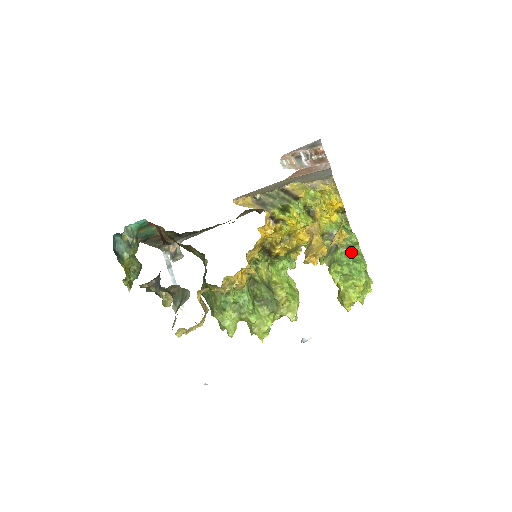
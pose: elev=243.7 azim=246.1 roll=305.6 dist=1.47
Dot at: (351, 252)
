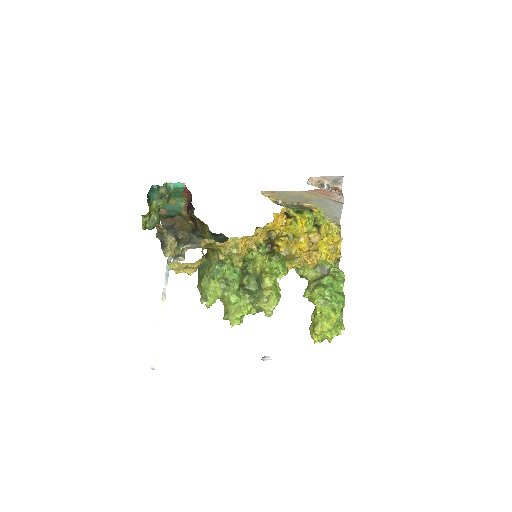
Dot at: (336, 285)
